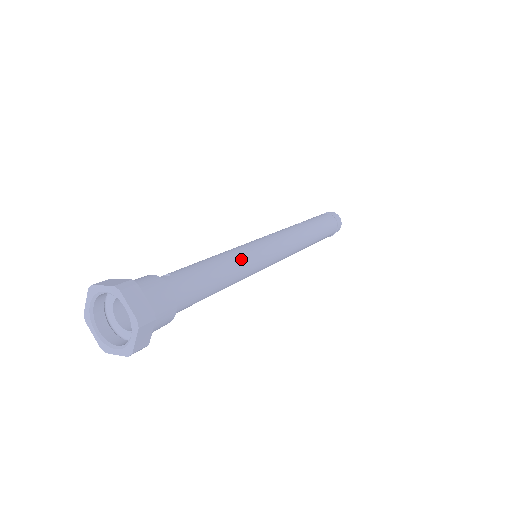
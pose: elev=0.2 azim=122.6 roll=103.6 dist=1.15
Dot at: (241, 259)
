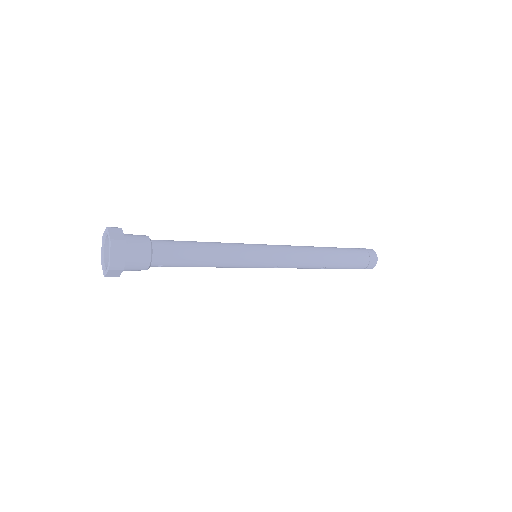
Dot at: (228, 245)
